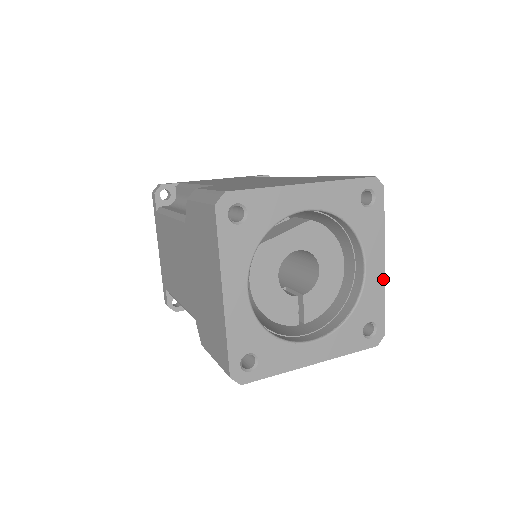
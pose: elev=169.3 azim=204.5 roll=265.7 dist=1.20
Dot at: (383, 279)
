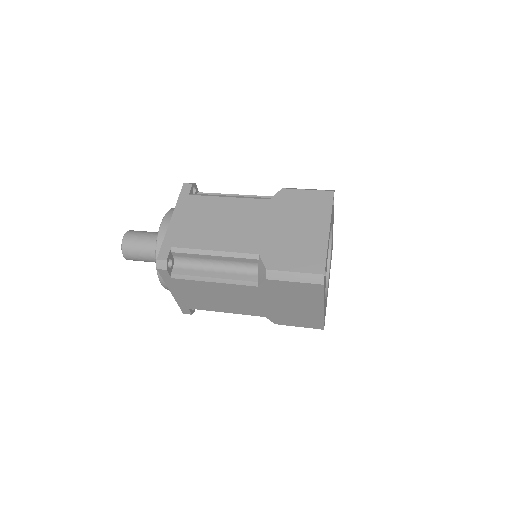
Dot at: occluded
